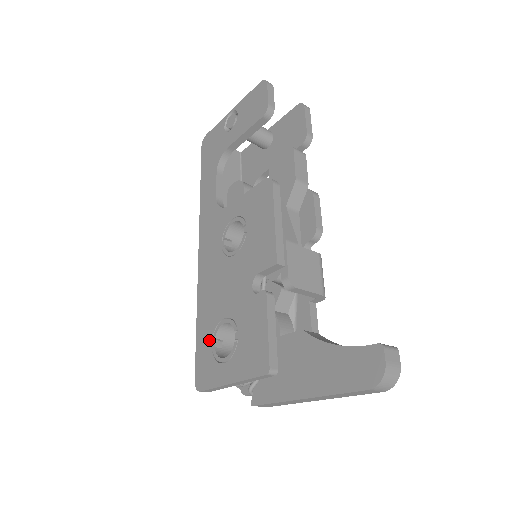
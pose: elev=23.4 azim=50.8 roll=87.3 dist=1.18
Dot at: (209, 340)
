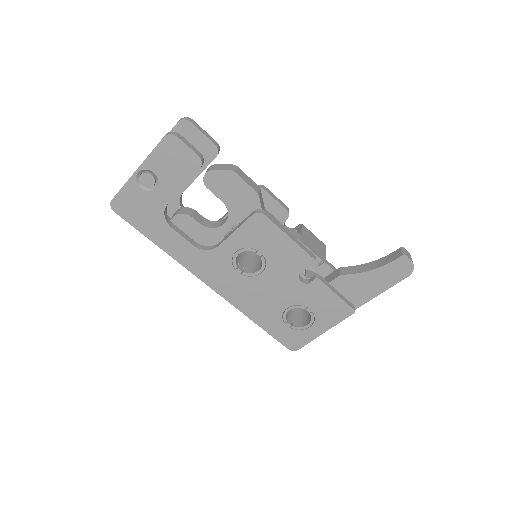
Dot at: (282, 325)
